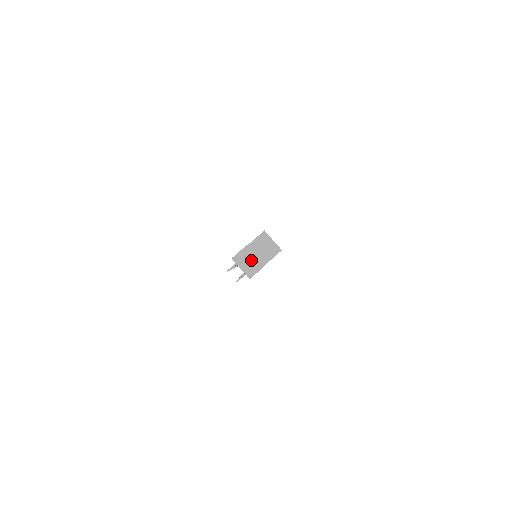
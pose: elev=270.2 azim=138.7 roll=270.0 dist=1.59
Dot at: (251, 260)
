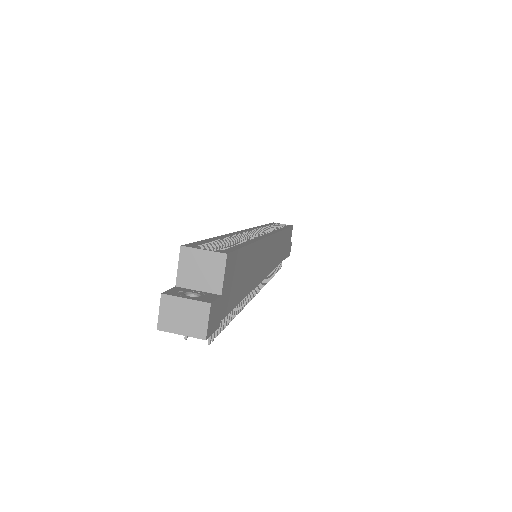
Dot at: (185, 311)
